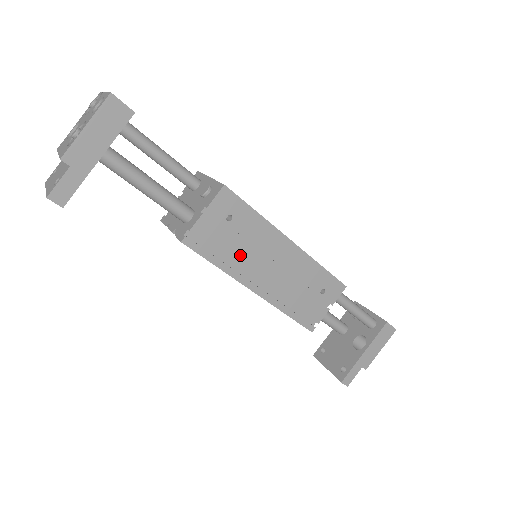
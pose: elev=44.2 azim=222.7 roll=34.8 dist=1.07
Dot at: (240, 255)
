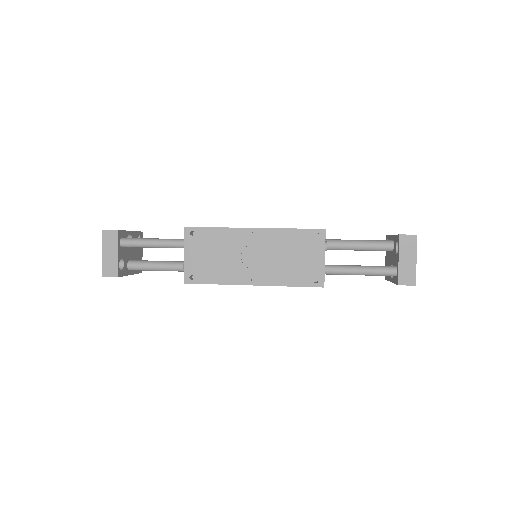
Dot at: occluded
